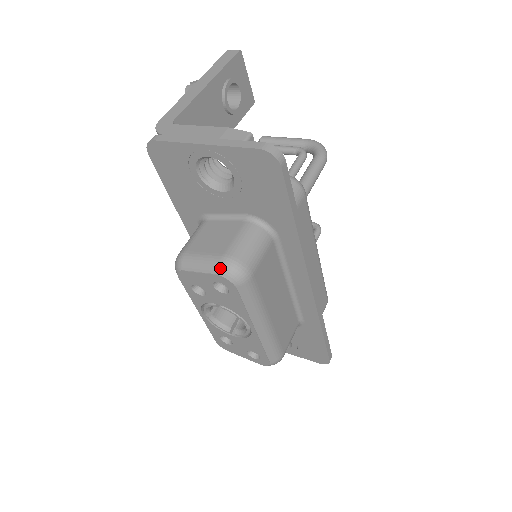
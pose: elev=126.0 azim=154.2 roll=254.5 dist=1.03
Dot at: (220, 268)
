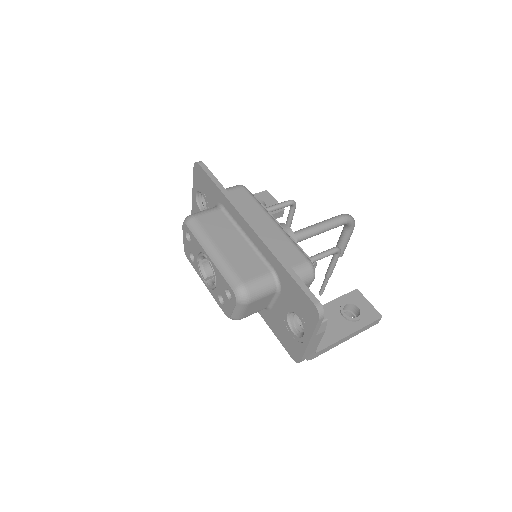
Dot at: occluded
